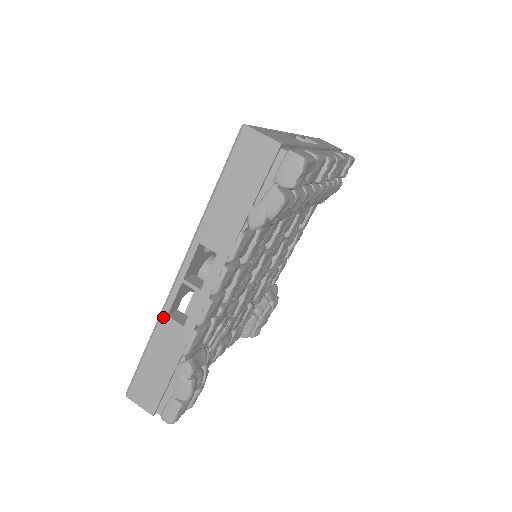
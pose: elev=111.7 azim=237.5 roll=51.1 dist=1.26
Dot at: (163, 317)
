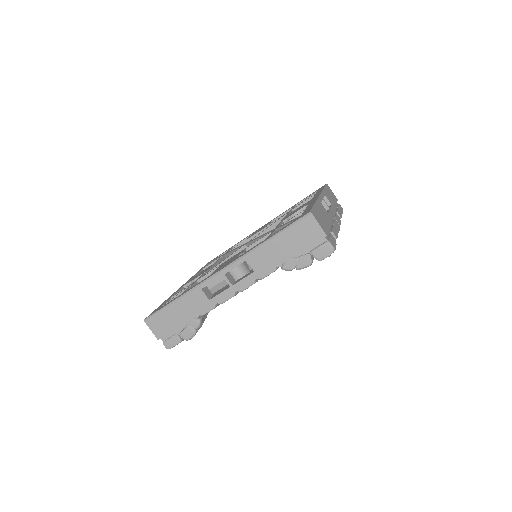
Dot at: (198, 288)
